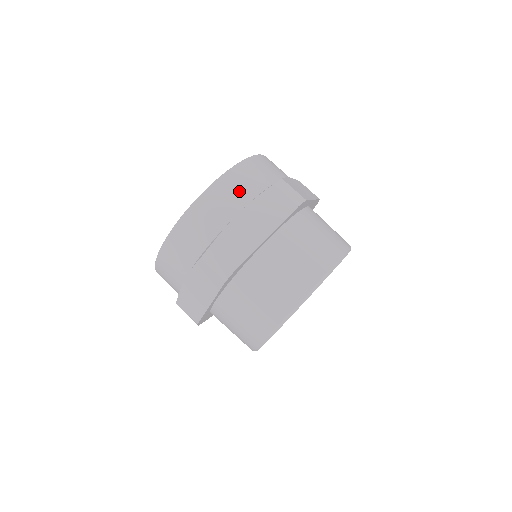
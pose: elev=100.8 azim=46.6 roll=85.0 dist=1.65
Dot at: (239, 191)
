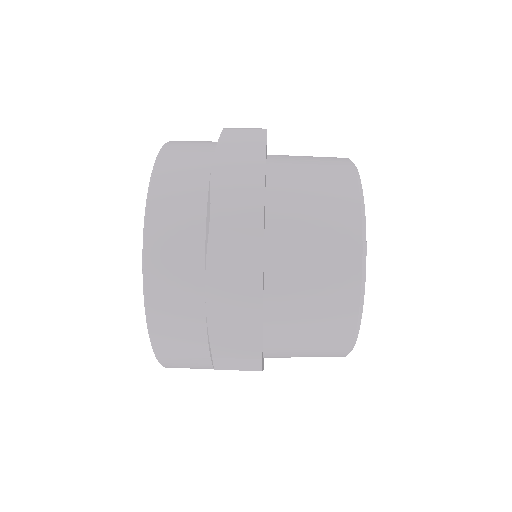
Dot at: occluded
